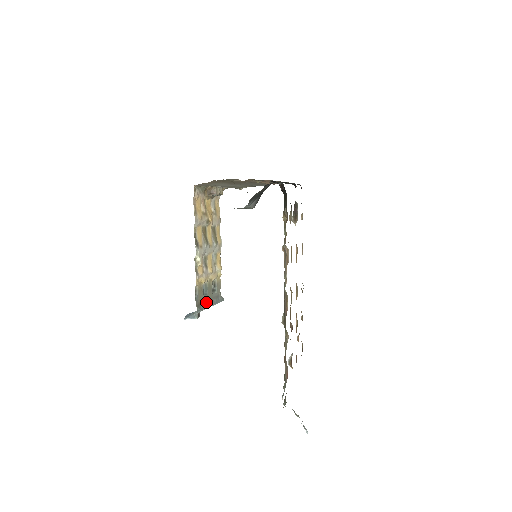
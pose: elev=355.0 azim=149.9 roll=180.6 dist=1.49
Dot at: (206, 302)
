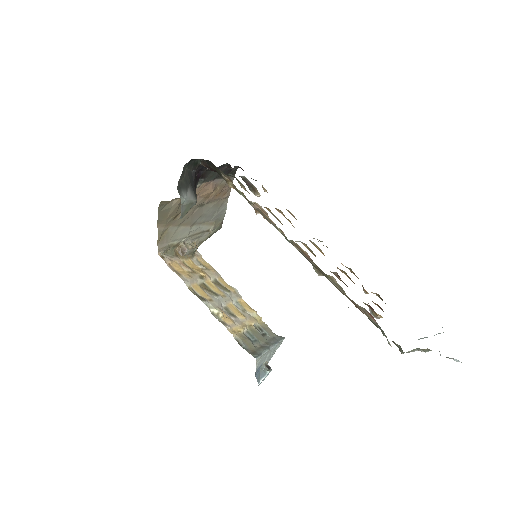
Dot at: (261, 347)
